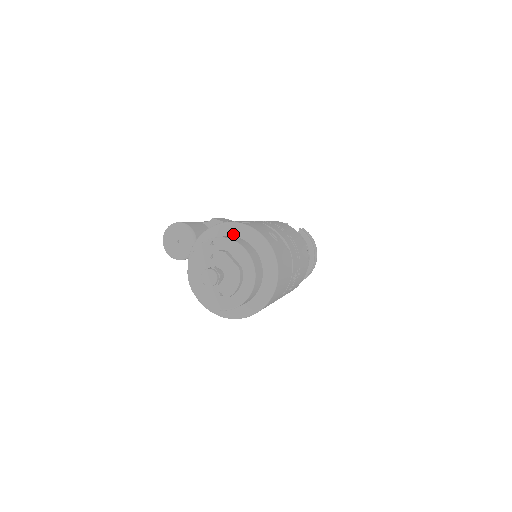
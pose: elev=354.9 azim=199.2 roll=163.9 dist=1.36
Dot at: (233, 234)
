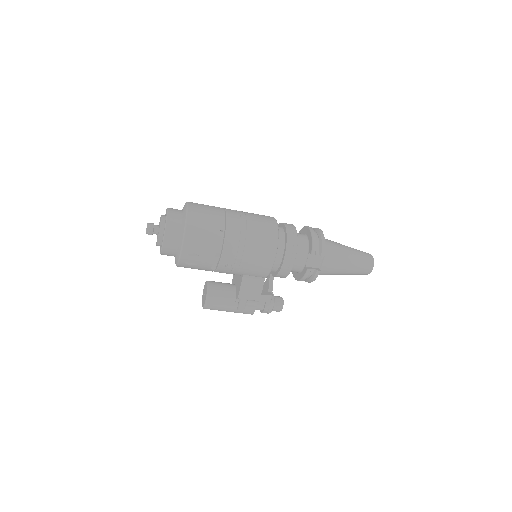
Dot at: occluded
